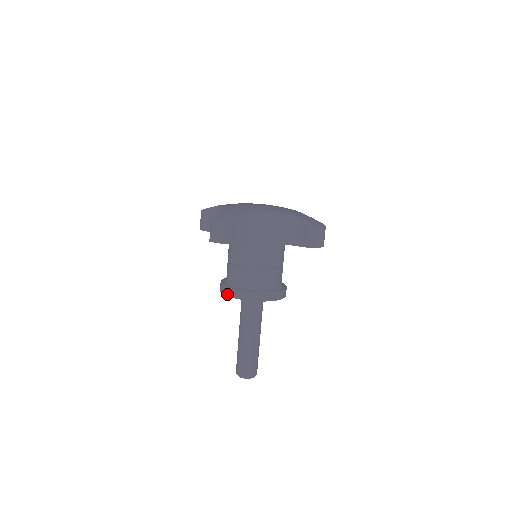
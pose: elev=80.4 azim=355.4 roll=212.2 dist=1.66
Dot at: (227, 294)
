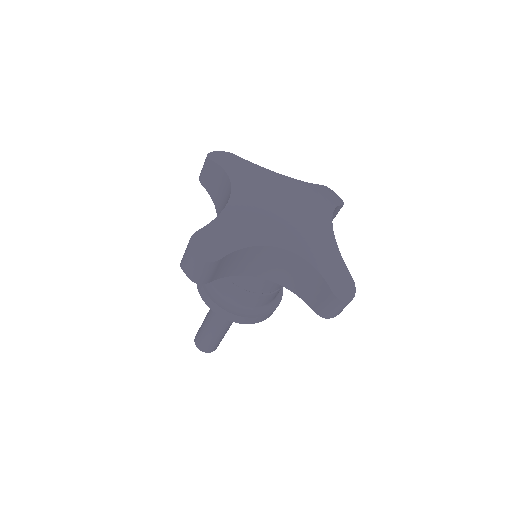
Dot at: (199, 292)
